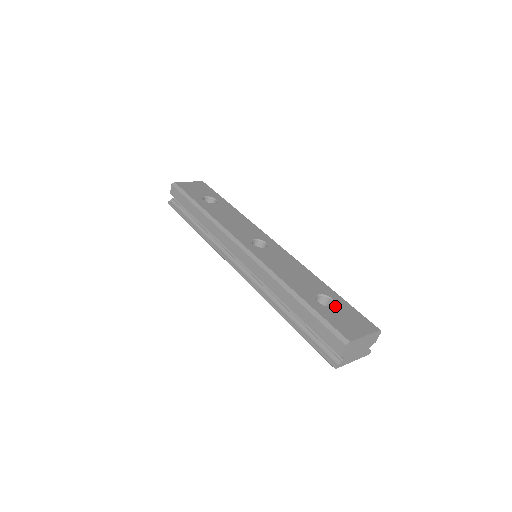
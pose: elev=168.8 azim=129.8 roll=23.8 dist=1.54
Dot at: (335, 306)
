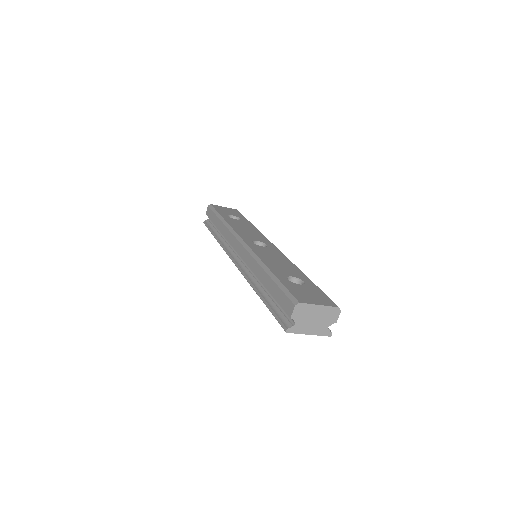
Dot at: (303, 285)
